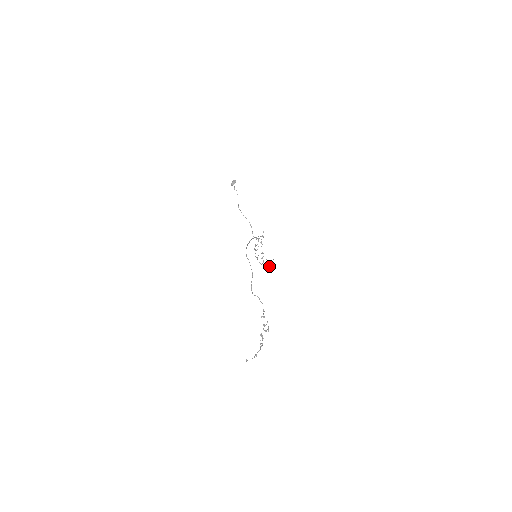
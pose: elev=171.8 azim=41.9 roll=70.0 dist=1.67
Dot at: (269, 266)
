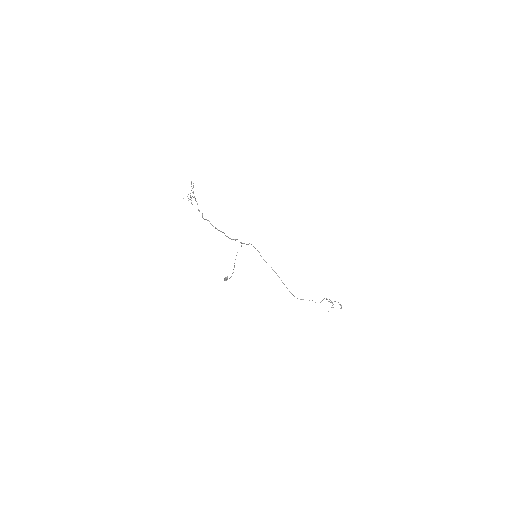
Dot at: occluded
